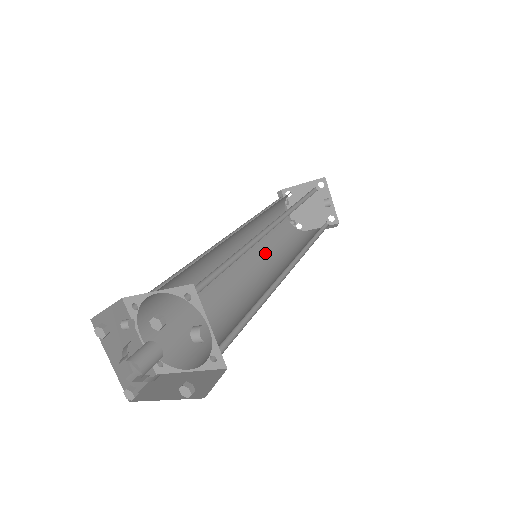
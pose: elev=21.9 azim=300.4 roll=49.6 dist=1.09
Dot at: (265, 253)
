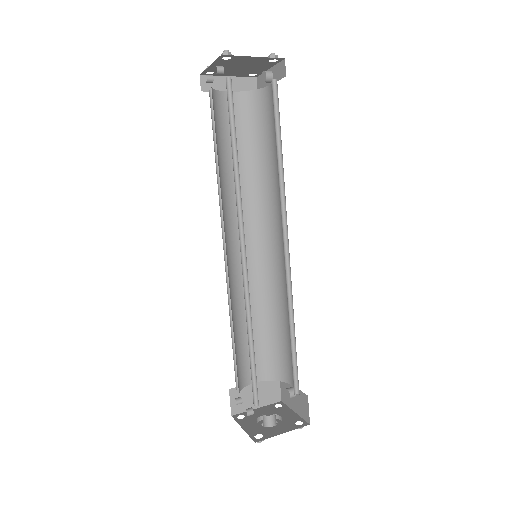
Dot at: (222, 193)
